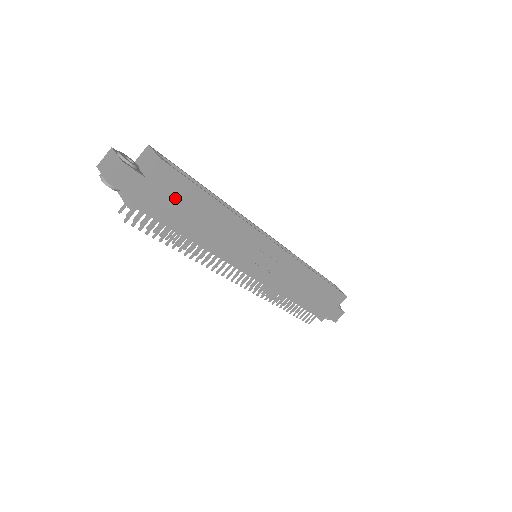
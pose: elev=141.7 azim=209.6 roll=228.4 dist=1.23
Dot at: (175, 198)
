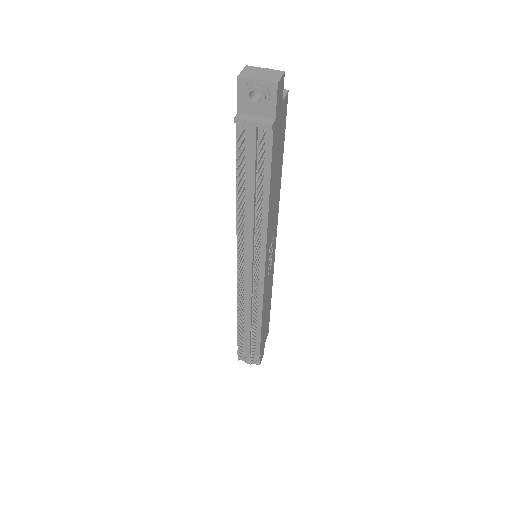
Dot at: (279, 140)
